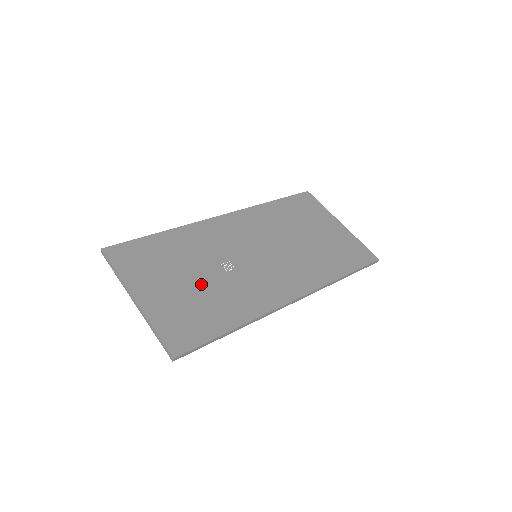
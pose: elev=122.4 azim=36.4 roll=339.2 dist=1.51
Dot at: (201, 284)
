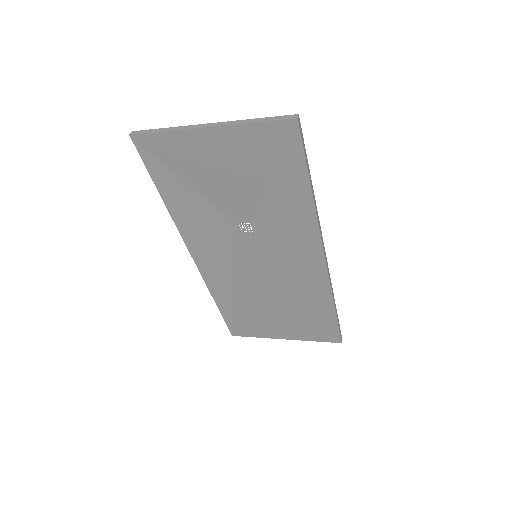
Dot at: (245, 191)
